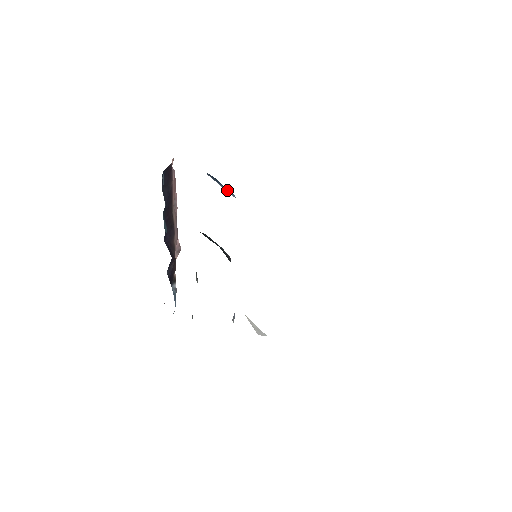
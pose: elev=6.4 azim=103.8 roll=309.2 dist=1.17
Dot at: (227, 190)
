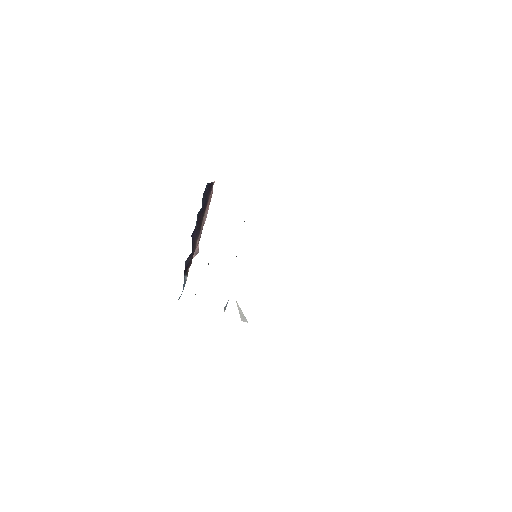
Dot at: occluded
